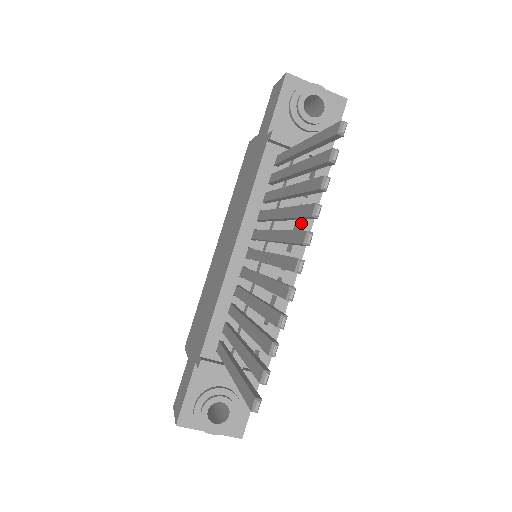
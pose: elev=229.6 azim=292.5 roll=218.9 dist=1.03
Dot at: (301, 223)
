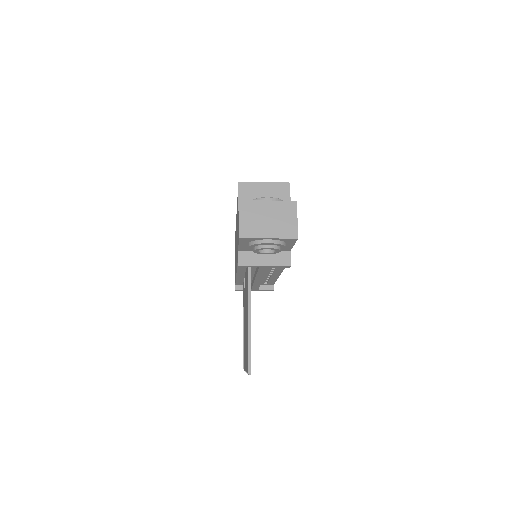
Dot at: (276, 269)
